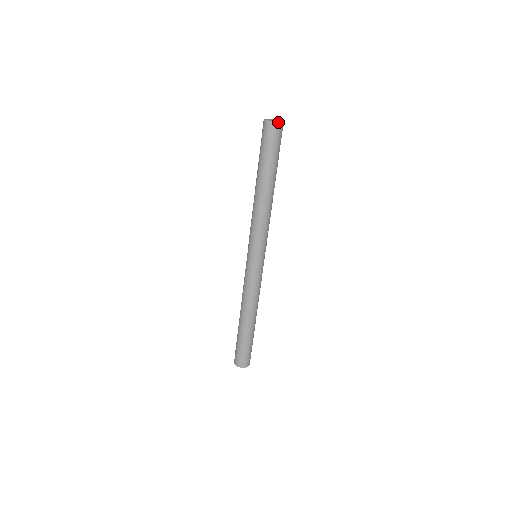
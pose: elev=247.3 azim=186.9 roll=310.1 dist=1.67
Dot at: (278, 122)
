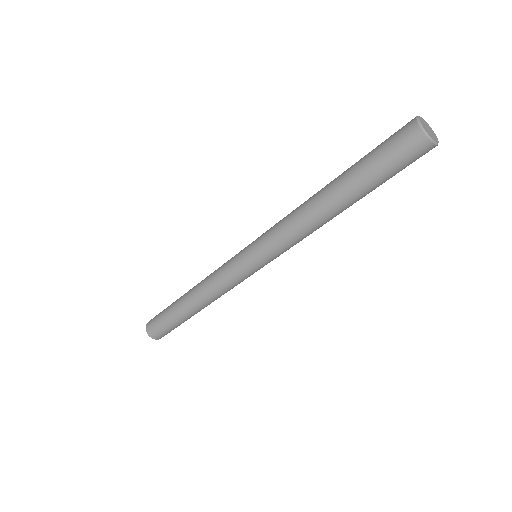
Dot at: occluded
